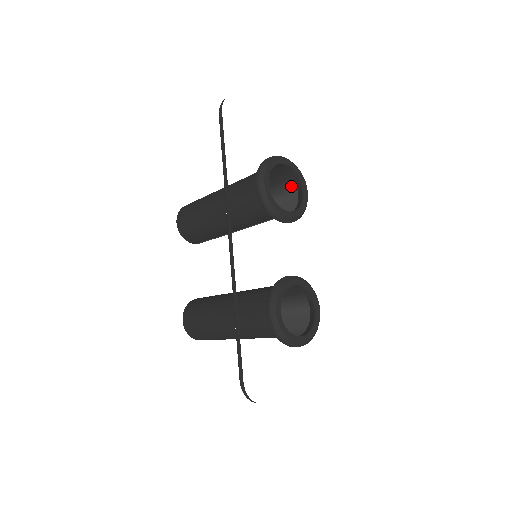
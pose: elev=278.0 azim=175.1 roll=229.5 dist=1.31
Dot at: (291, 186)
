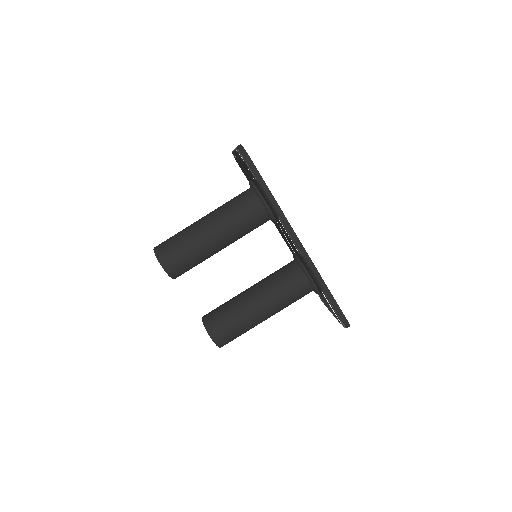
Dot at: occluded
